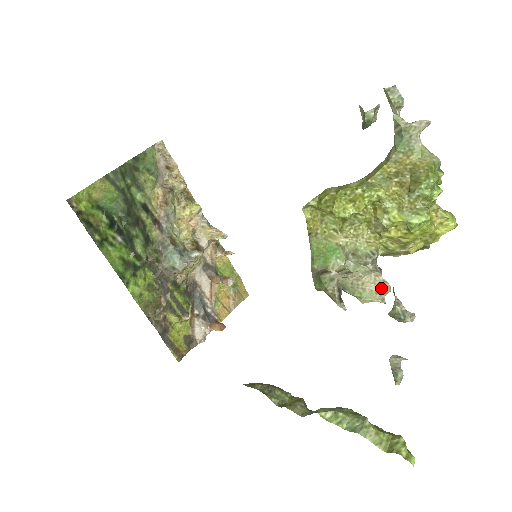
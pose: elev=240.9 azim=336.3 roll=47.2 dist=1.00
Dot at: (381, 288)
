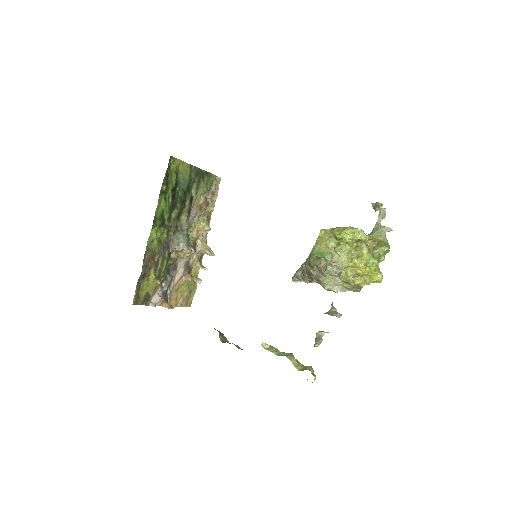
Dot at: (340, 284)
